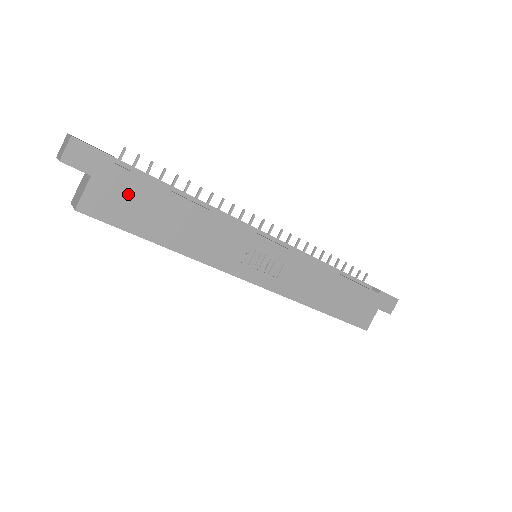
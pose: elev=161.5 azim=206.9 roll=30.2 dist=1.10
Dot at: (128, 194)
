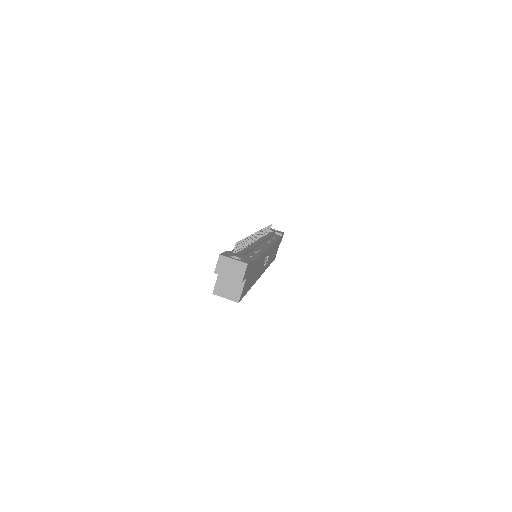
Dot at: occluded
